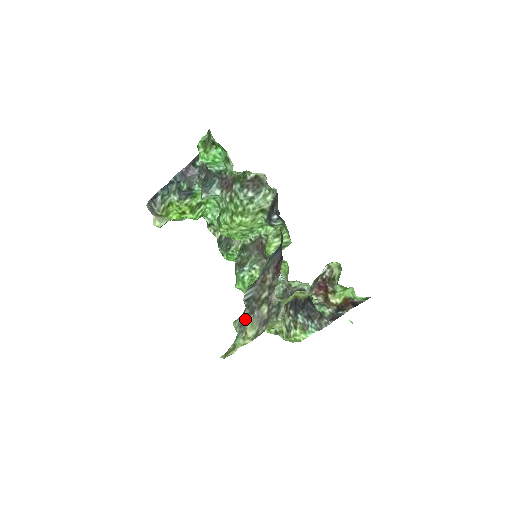
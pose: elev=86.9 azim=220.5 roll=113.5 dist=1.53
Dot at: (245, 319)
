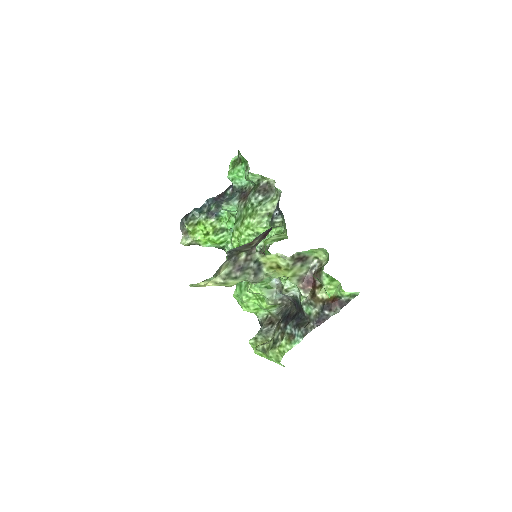
Dot at: (223, 264)
